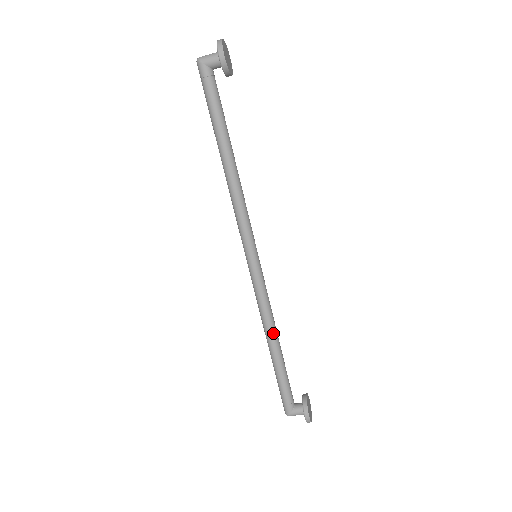
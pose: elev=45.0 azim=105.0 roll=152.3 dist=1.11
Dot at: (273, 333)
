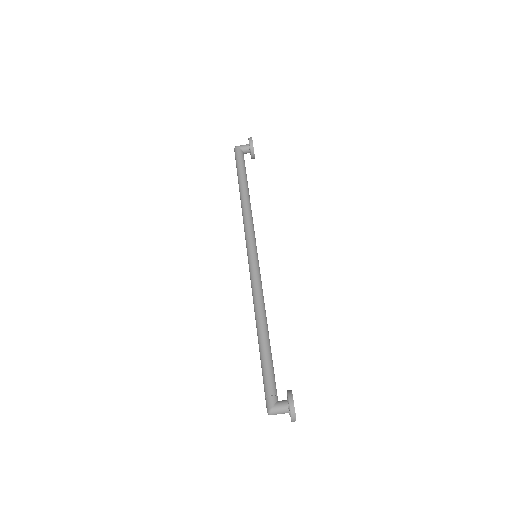
Dot at: (263, 317)
